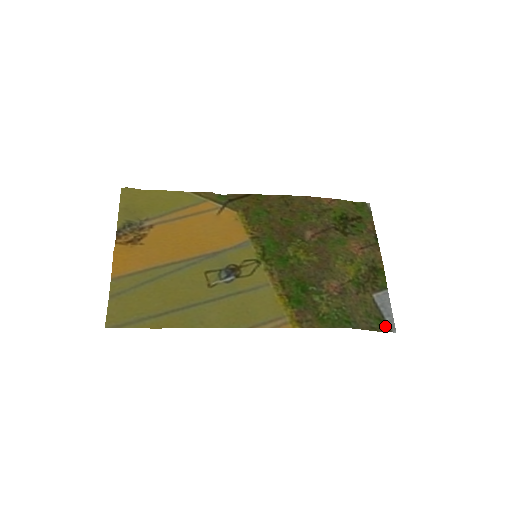
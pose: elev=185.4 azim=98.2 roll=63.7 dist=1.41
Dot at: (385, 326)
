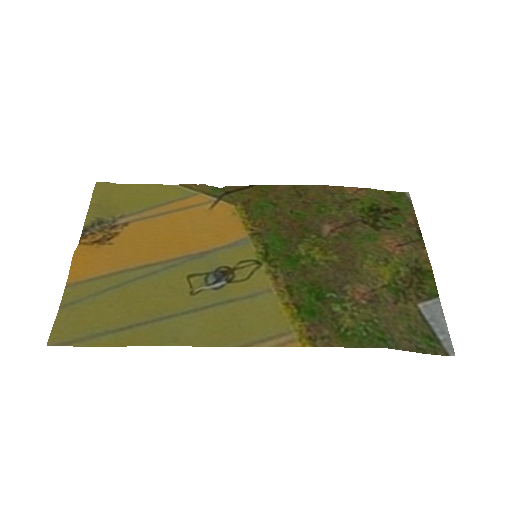
Dot at: (438, 347)
